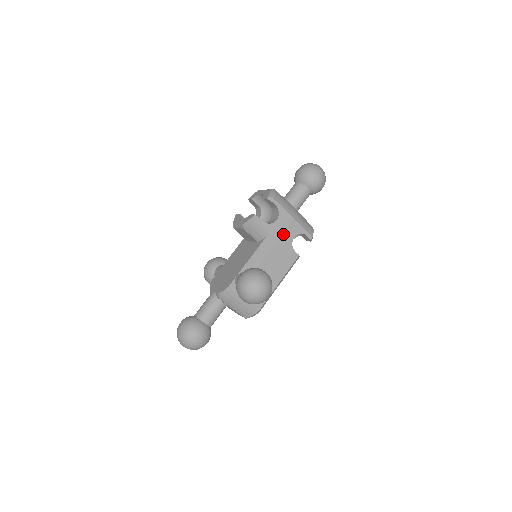
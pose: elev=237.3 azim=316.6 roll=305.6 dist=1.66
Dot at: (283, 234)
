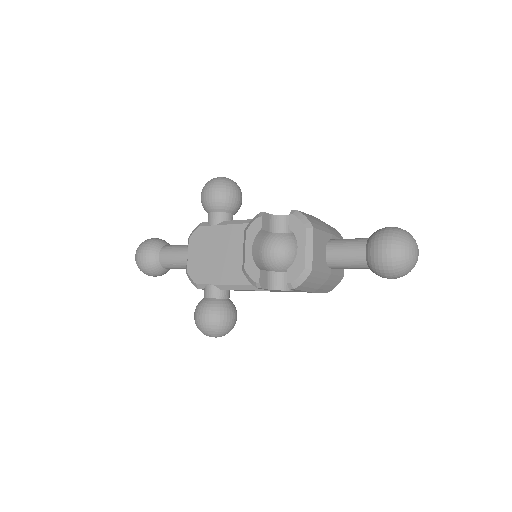
Dot at: occluded
